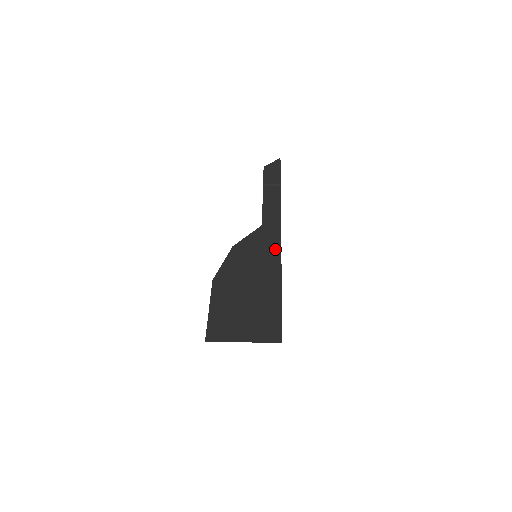
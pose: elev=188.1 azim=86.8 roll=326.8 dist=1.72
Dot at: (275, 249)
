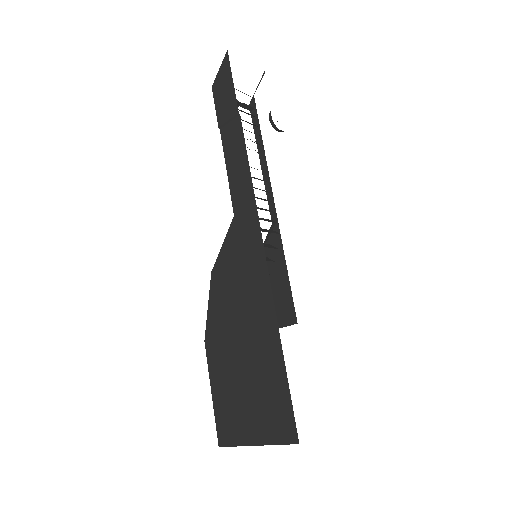
Dot at: (258, 260)
